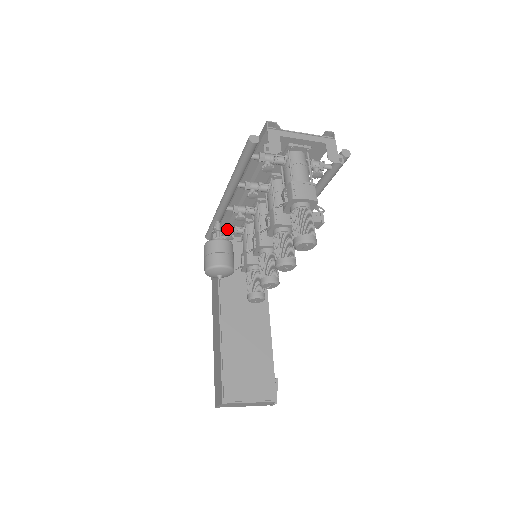
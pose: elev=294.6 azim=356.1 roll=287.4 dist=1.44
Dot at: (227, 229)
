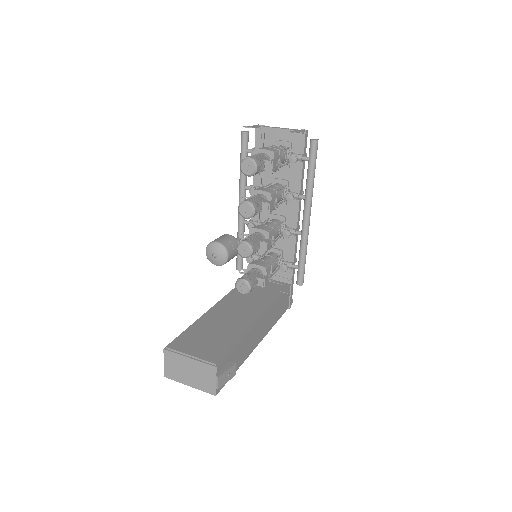
Dot at: occluded
